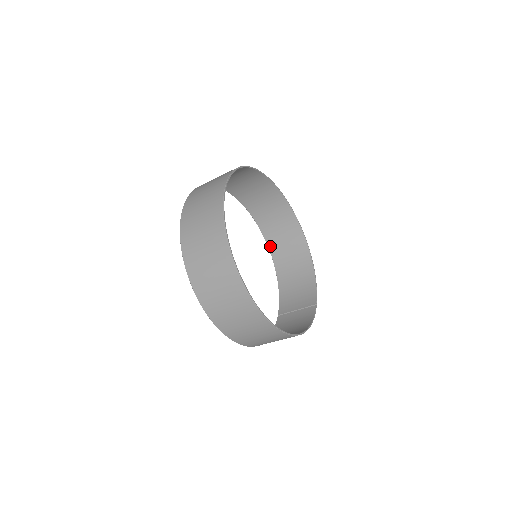
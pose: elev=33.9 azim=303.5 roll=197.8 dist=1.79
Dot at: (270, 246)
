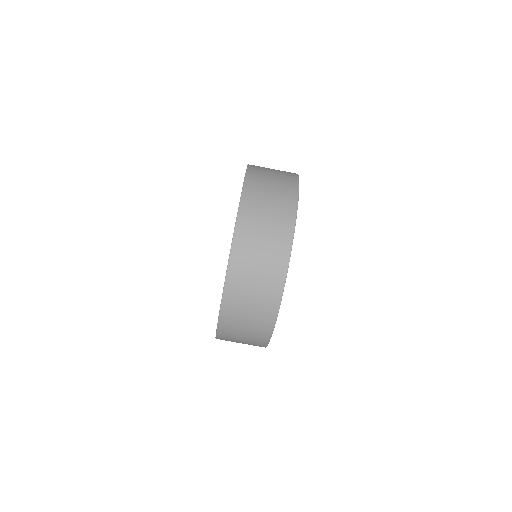
Dot at: occluded
